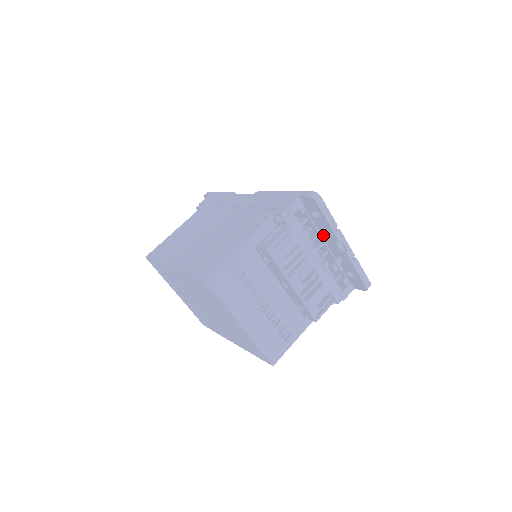
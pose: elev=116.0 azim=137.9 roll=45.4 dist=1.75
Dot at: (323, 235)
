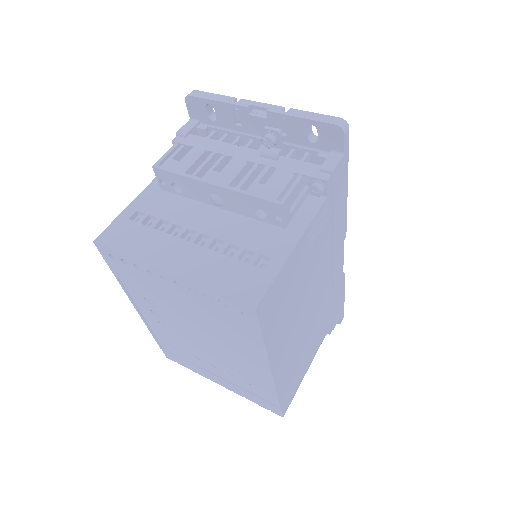
Dot at: (244, 130)
